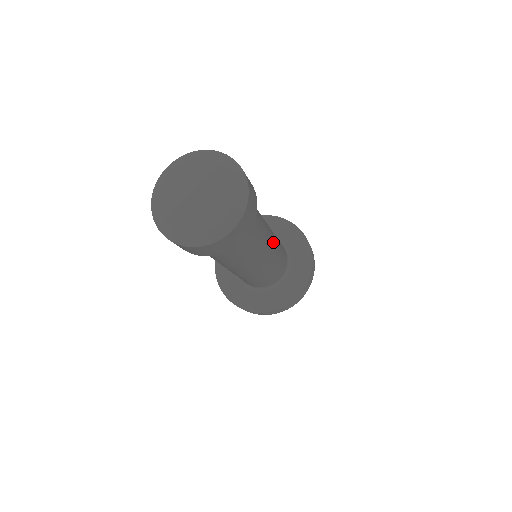
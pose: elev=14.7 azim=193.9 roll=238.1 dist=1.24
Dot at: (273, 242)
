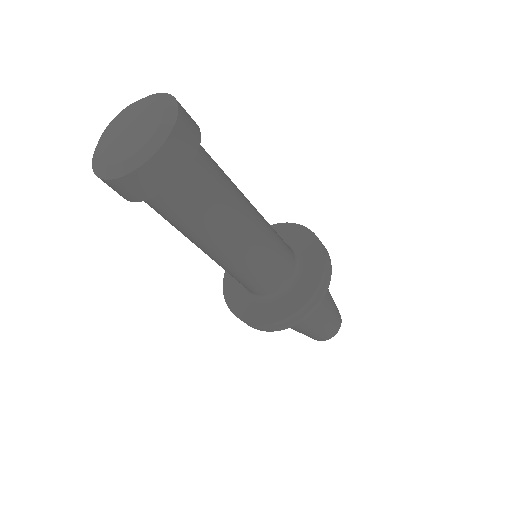
Dot at: (256, 211)
